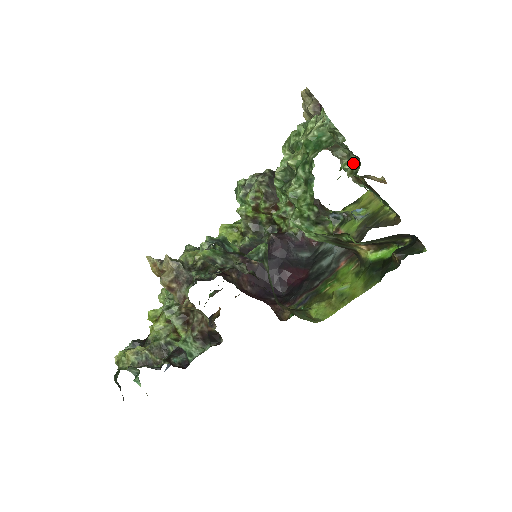
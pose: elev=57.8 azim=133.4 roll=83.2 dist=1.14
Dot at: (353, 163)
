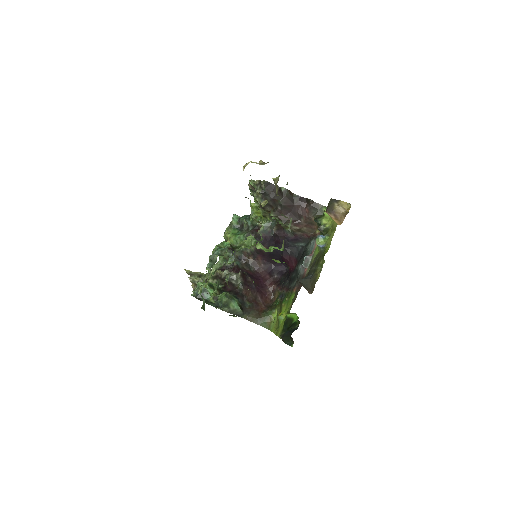
Dot at: occluded
